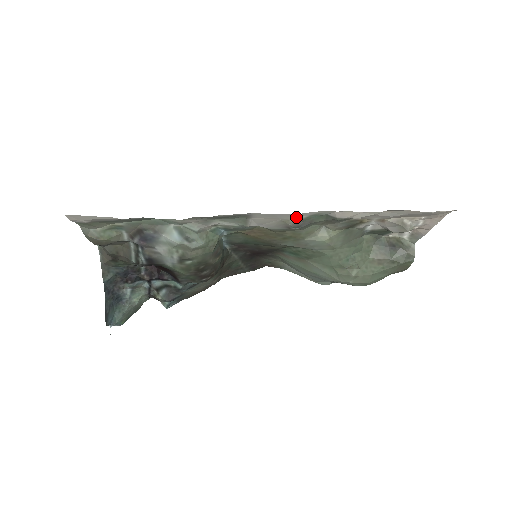
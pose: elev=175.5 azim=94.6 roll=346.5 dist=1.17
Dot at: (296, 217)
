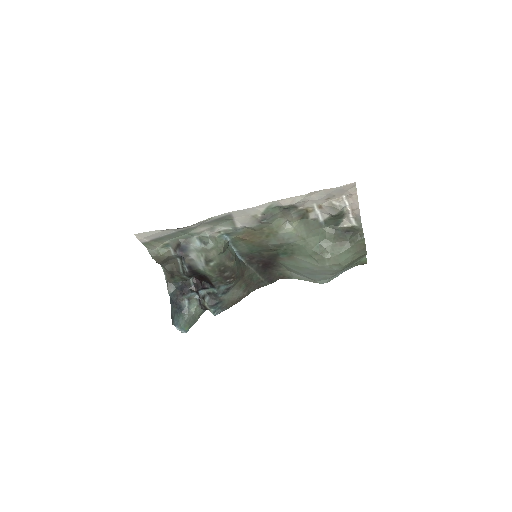
Dot at: (258, 210)
